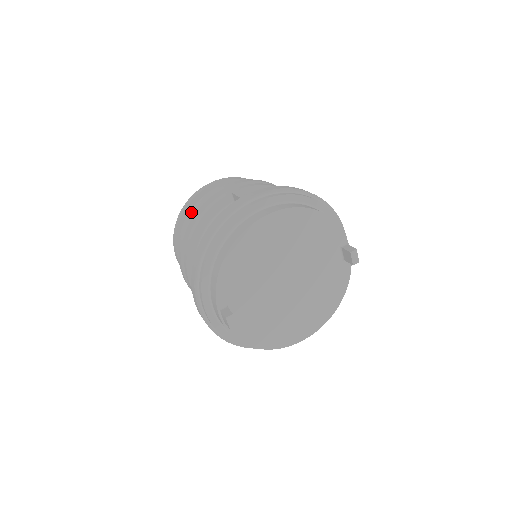
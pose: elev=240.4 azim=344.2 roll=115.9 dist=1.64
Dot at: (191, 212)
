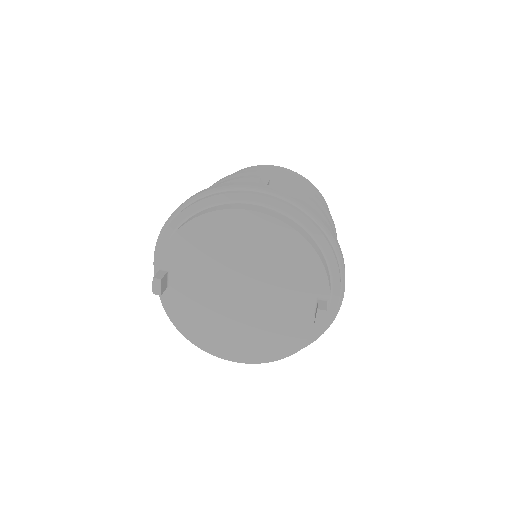
Dot at: occluded
